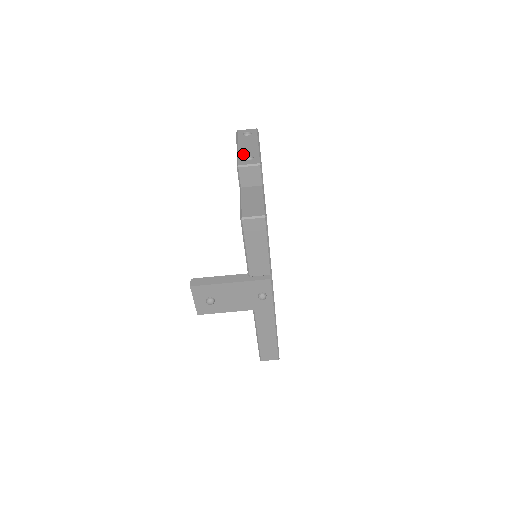
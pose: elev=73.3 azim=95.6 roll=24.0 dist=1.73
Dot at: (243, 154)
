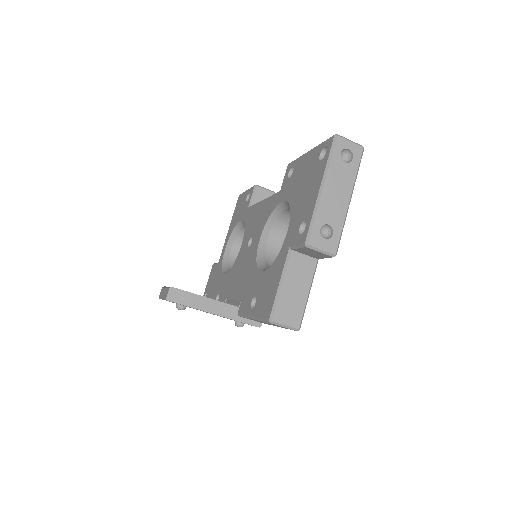
Dot at: (323, 216)
